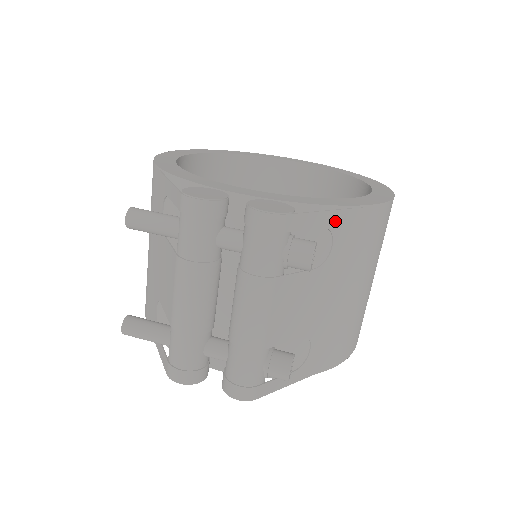
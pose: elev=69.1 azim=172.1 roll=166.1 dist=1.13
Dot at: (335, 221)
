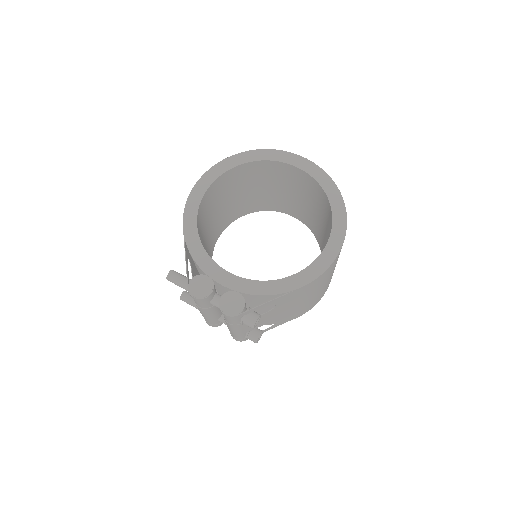
Dot at: (274, 302)
